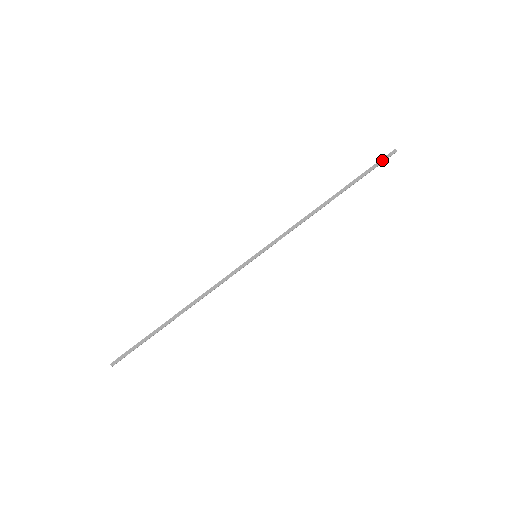
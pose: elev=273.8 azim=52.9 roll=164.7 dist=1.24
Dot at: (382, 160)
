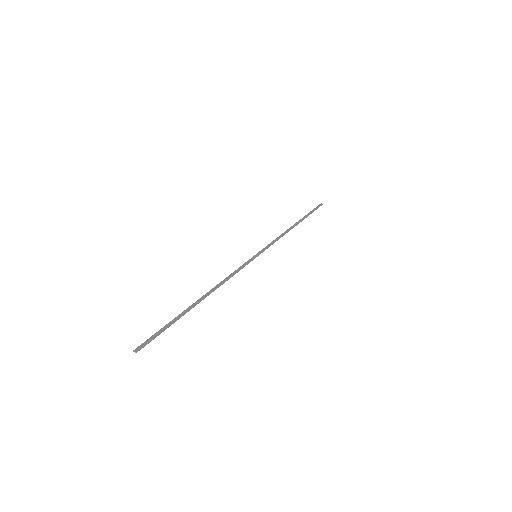
Dot at: (316, 208)
